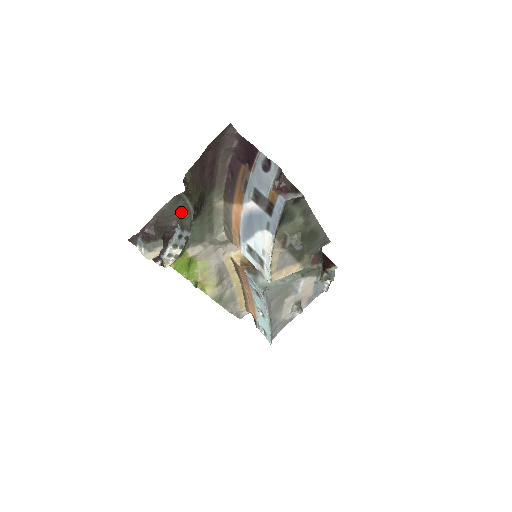
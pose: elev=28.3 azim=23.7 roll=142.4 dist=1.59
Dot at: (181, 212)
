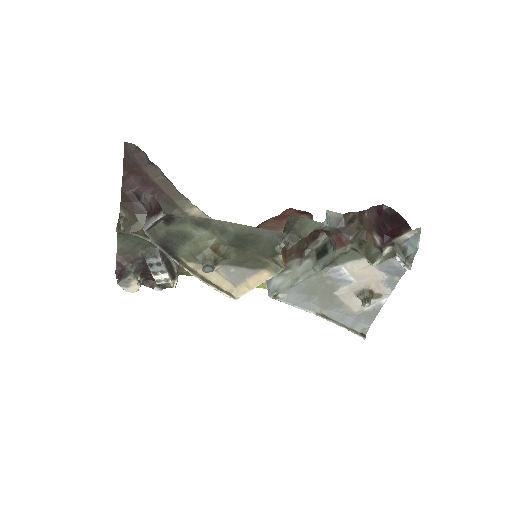
Dot at: (139, 243)
